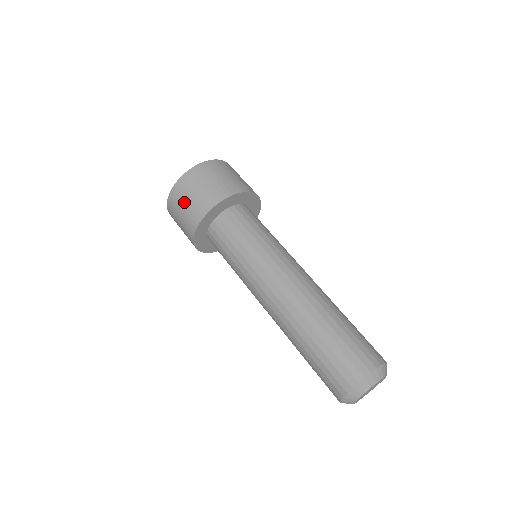
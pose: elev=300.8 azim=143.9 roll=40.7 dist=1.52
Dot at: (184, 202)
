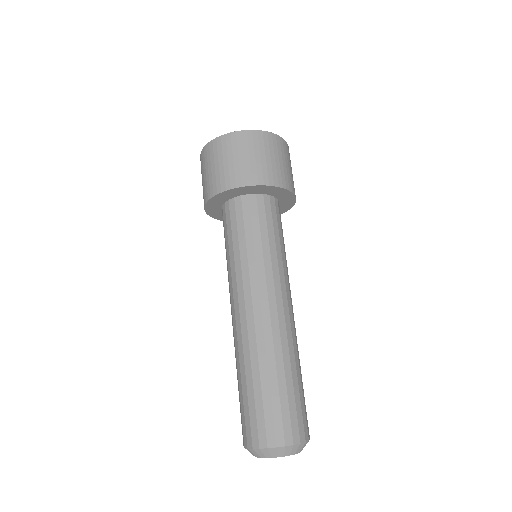
Dot at: (203, 172)
